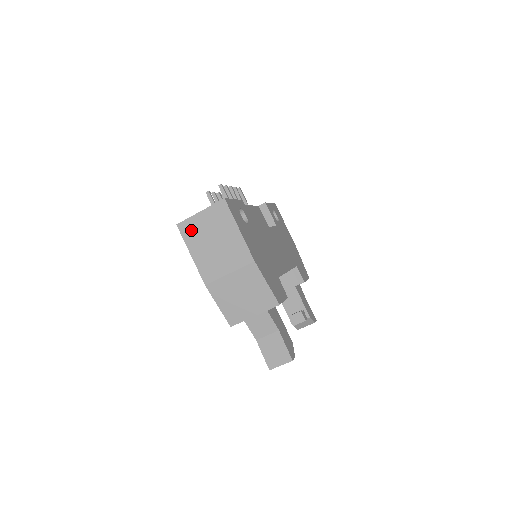
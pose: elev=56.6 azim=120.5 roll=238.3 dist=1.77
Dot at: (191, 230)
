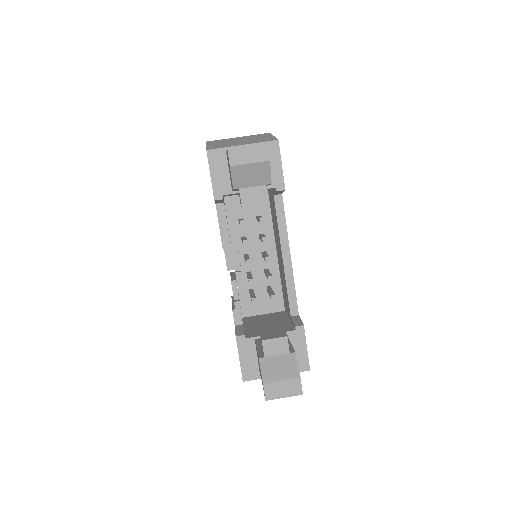
Dot at: occluded
